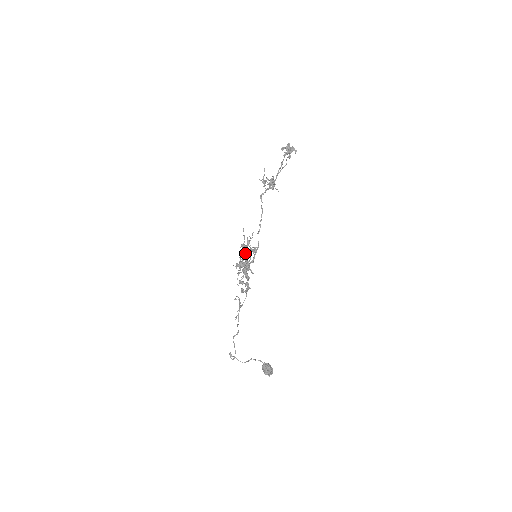
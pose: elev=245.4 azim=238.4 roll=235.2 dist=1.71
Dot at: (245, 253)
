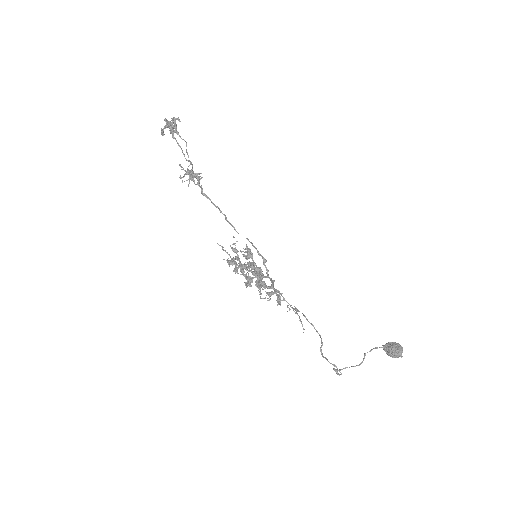
Dot at: (236, 269)
